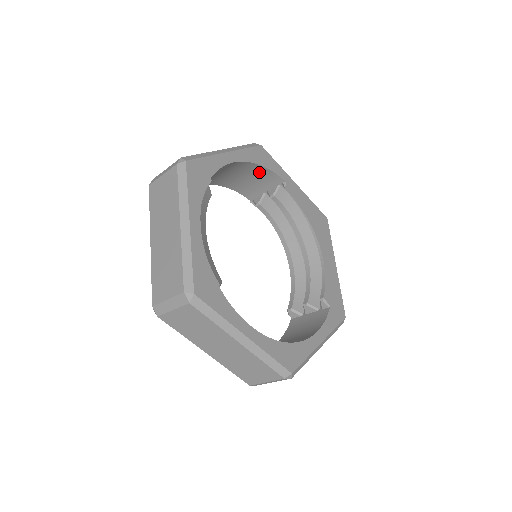
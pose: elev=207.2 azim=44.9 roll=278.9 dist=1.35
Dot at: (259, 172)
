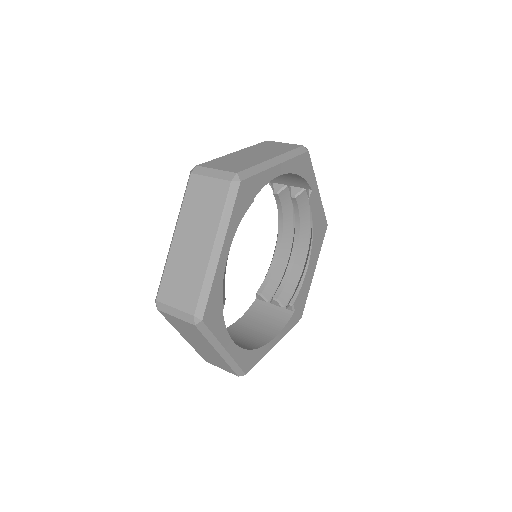
Dot at: (294, 176)
